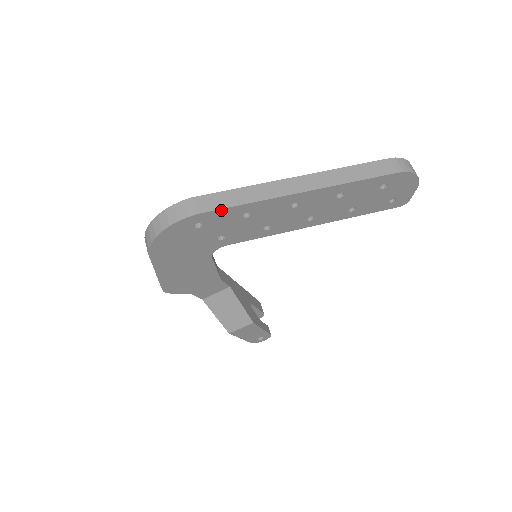
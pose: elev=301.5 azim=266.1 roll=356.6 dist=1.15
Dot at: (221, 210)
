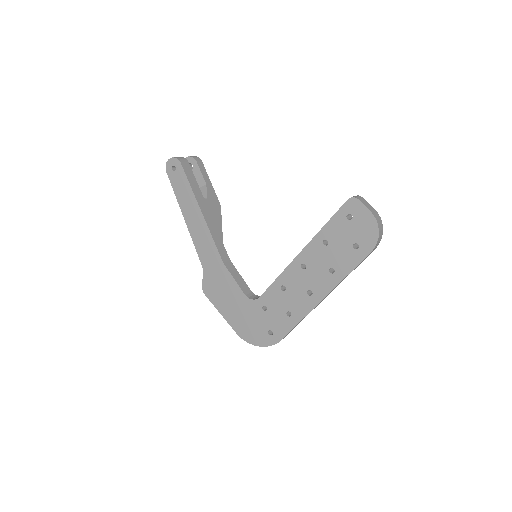
Dot at: occluded
